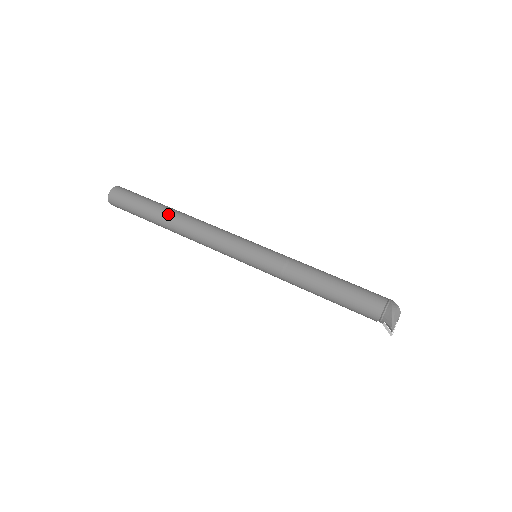
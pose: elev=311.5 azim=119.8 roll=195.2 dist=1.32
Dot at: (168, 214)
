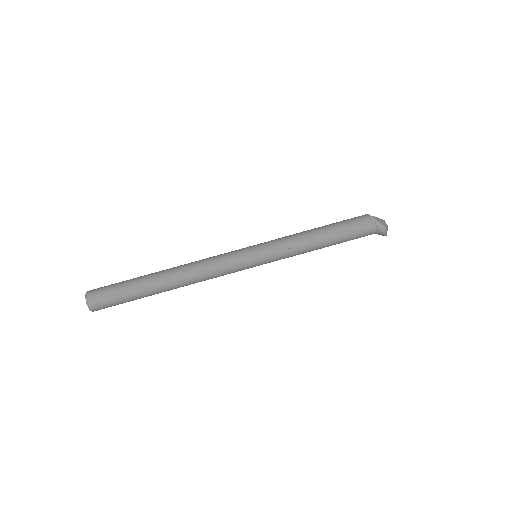
Dot at: (163, 290)
